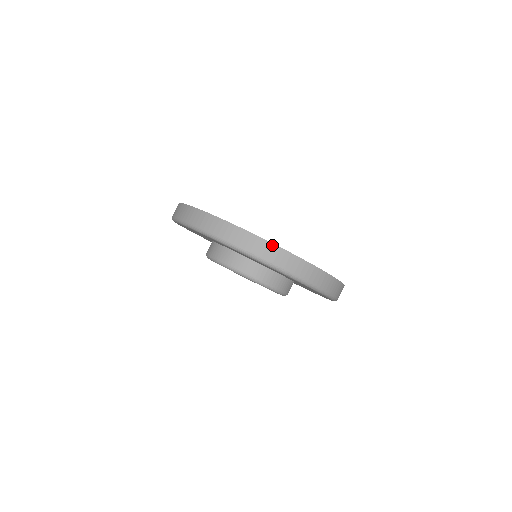
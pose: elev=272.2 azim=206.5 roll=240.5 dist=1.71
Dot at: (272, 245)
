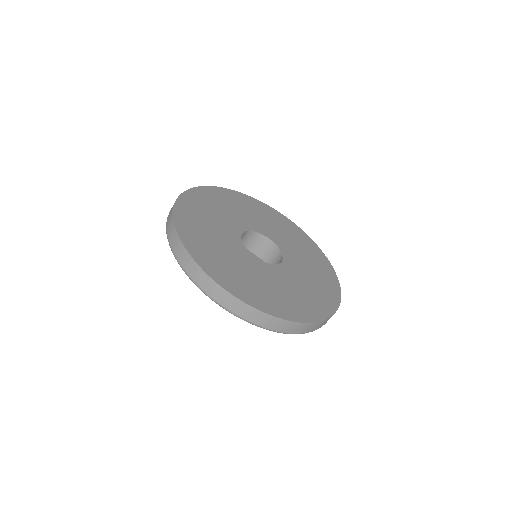
Dot at: (193, 261)
